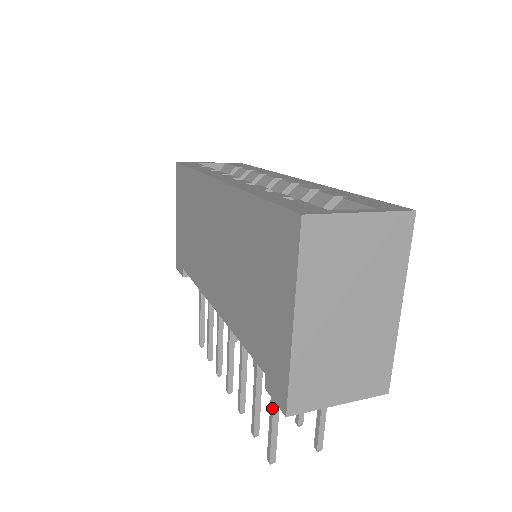
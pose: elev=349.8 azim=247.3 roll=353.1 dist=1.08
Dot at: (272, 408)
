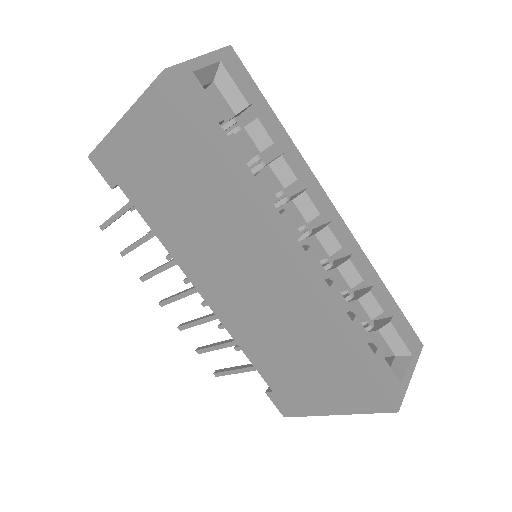
Dot at: (243, 372)
